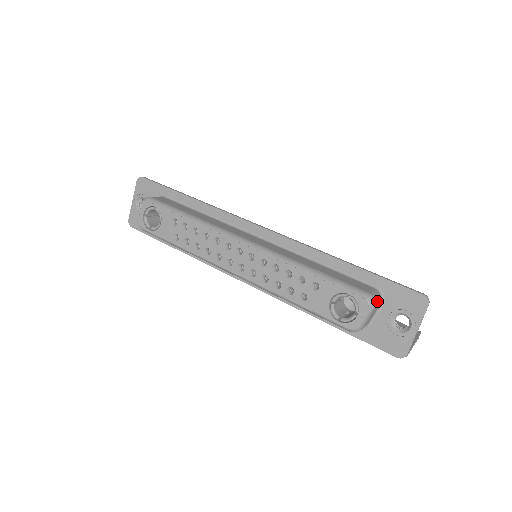
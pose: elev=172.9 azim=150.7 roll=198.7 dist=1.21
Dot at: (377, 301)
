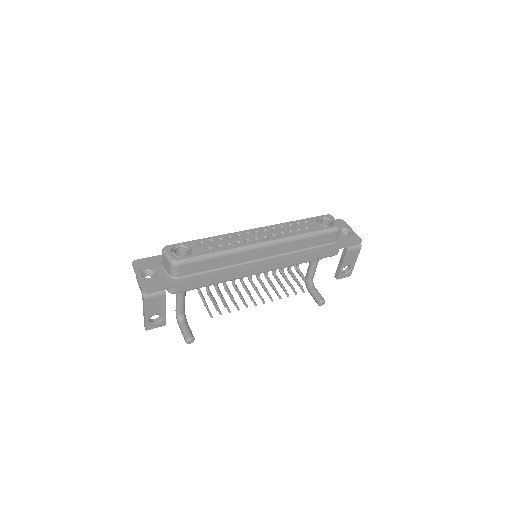
Dot at: occluded
